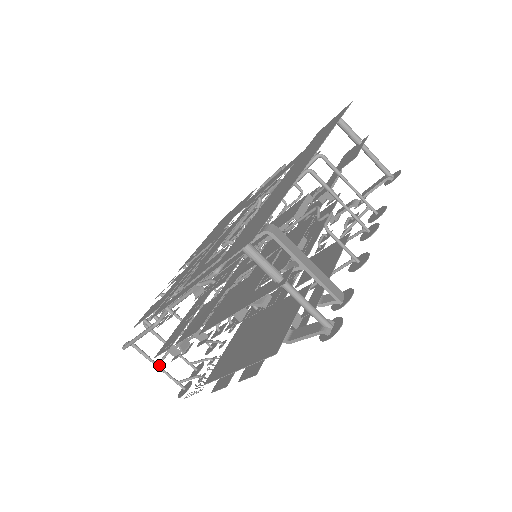
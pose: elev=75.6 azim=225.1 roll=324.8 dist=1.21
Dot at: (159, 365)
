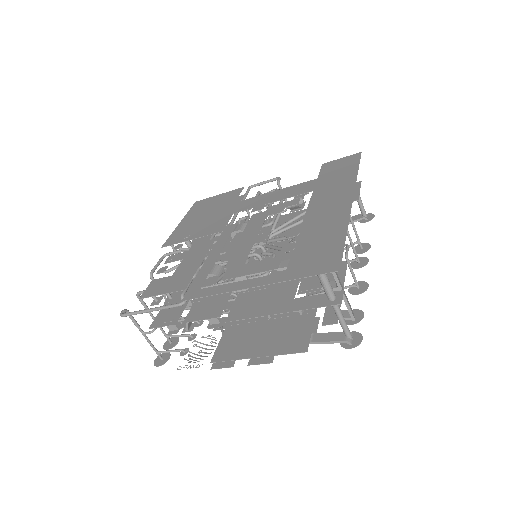
Dot at: occluded
